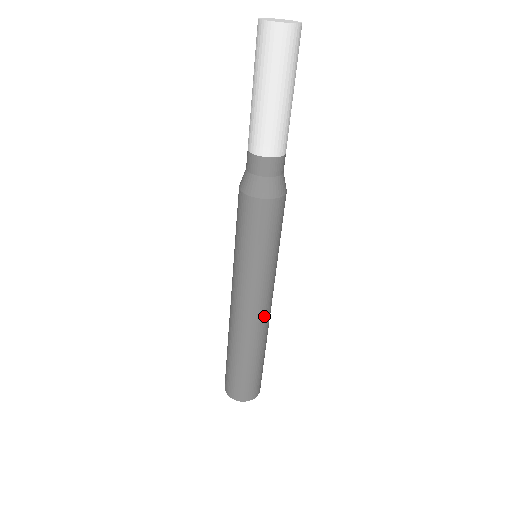
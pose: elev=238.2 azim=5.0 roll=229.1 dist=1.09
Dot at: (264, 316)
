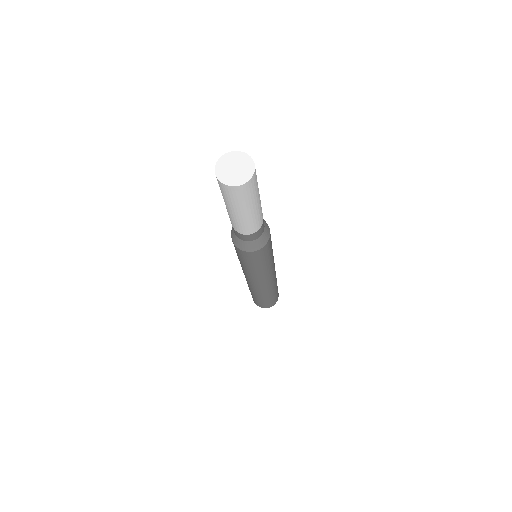
Dot at: occluded
